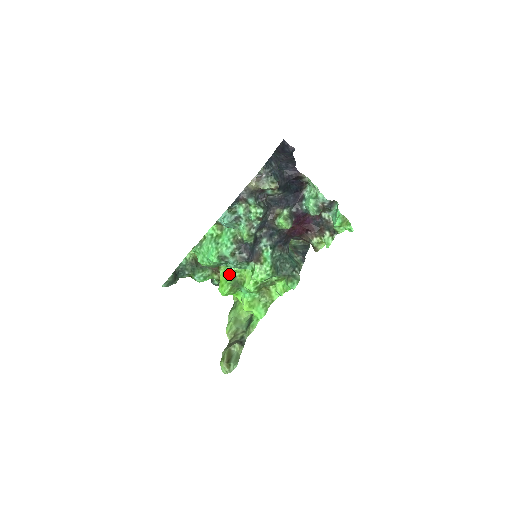
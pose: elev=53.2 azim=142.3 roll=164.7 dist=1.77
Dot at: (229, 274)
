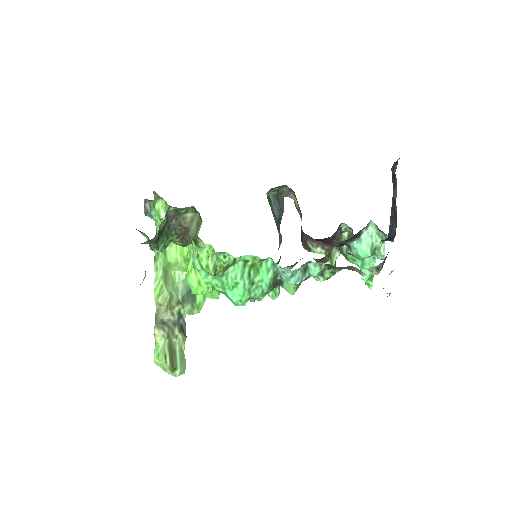
Dot at: (211, 266)
